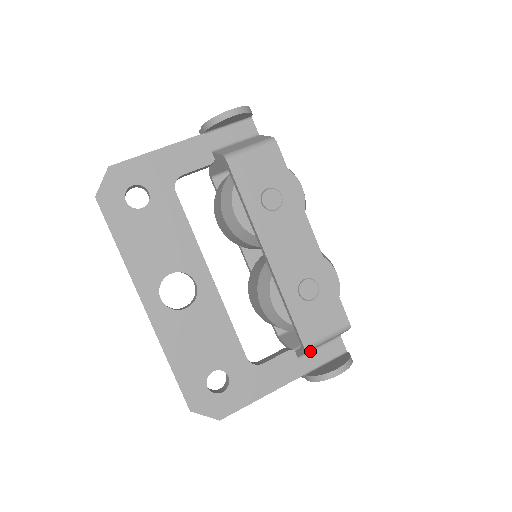
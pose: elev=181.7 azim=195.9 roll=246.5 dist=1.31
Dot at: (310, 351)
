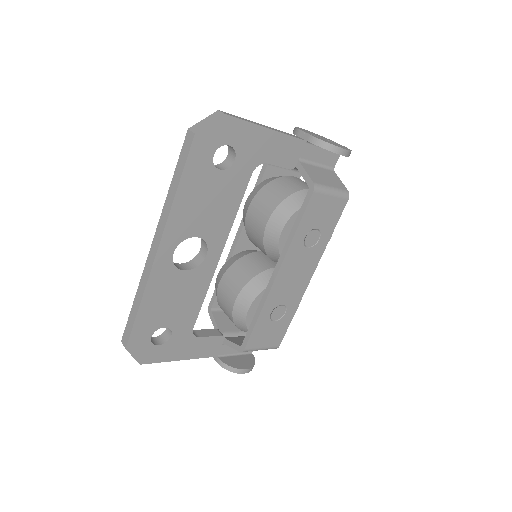
Dot at: occluded
